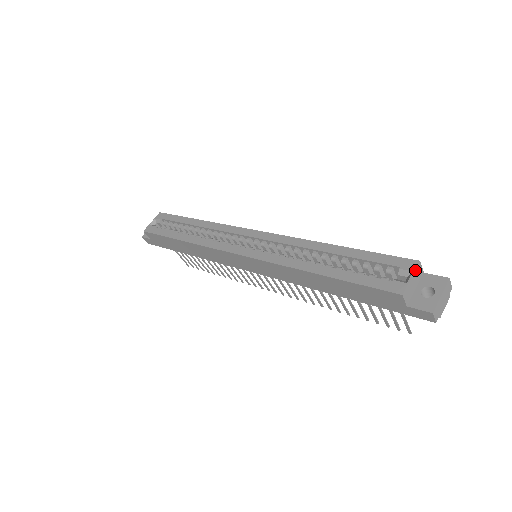
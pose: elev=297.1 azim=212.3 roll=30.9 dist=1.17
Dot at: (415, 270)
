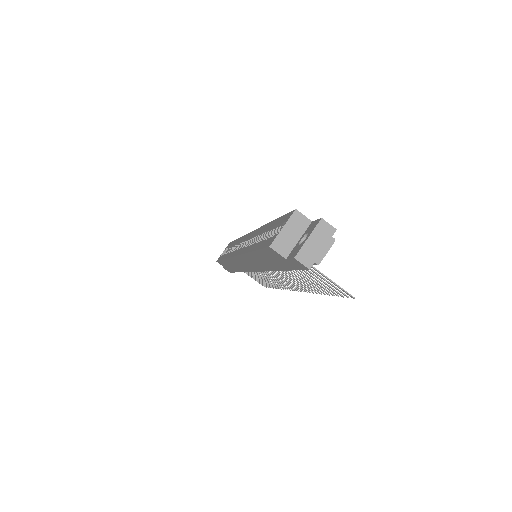
Dot at: (288, 219)
